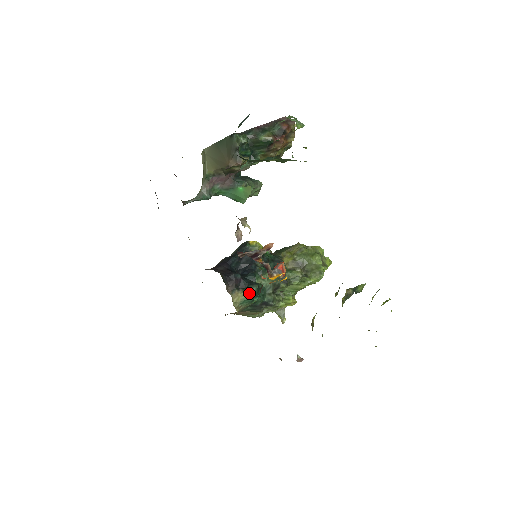
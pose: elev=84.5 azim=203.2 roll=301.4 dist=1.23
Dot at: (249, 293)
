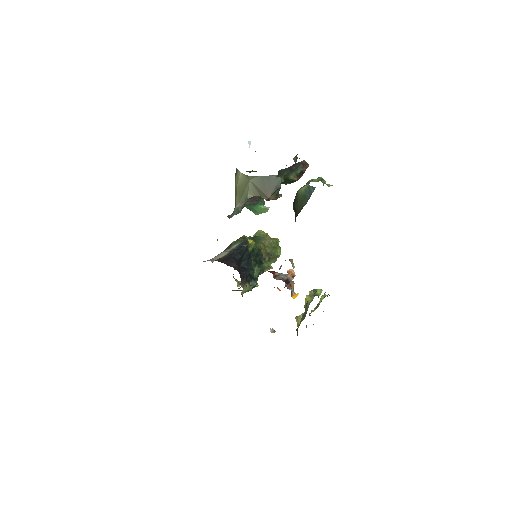
Dot at: (252, 286)
